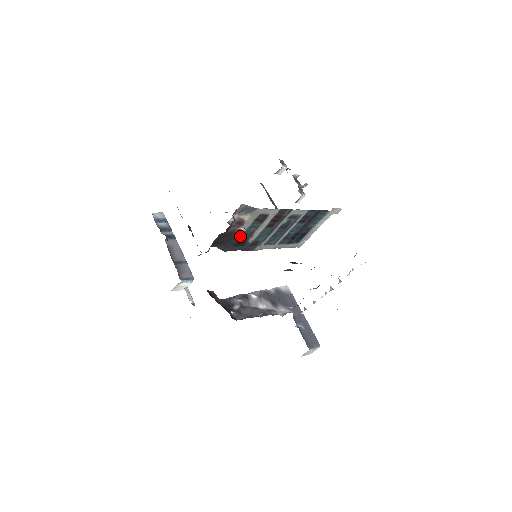
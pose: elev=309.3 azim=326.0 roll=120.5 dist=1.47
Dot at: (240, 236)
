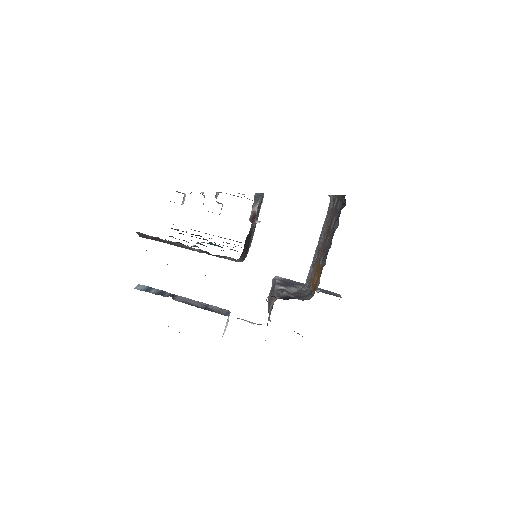
Dot at: occluded
